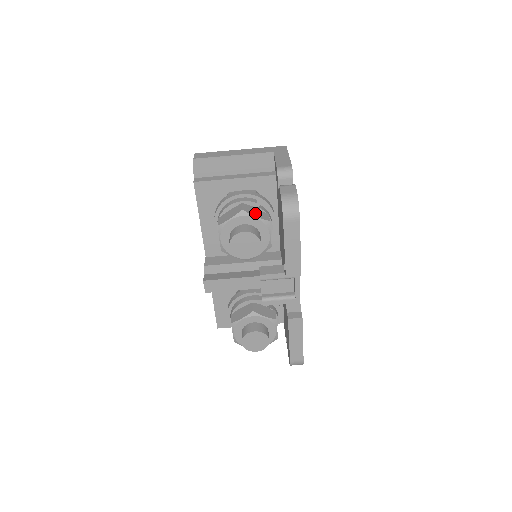
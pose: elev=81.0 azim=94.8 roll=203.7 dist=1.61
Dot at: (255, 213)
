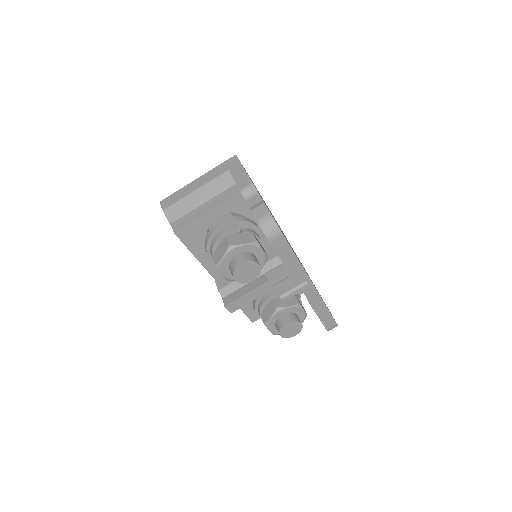
Dot at: (241, 240)
